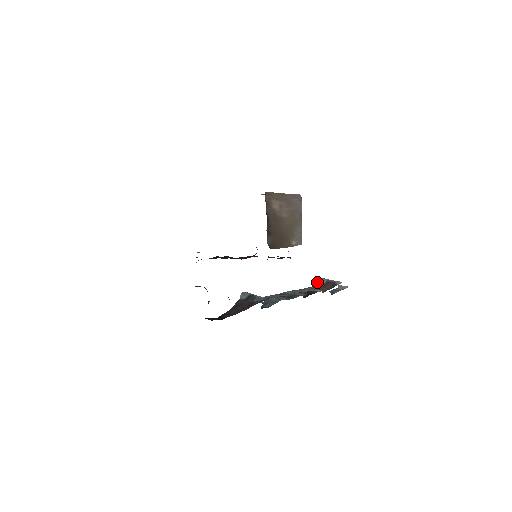
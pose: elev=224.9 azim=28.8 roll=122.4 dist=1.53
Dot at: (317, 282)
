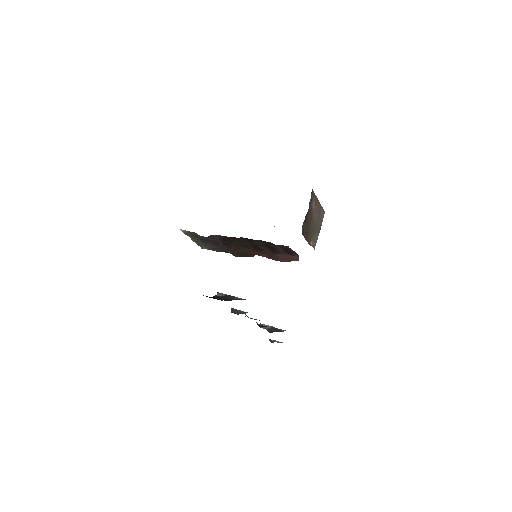
Dot at: occluded
